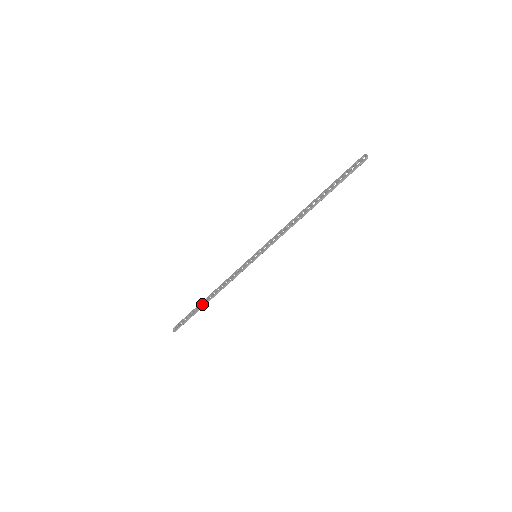
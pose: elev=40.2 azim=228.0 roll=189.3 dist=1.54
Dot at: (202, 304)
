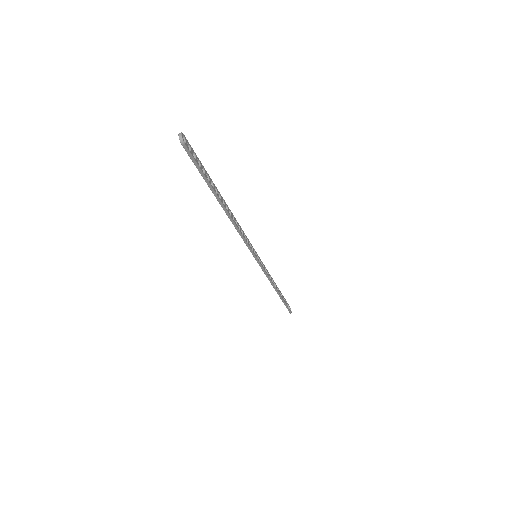
Dot at: (280, 293)
